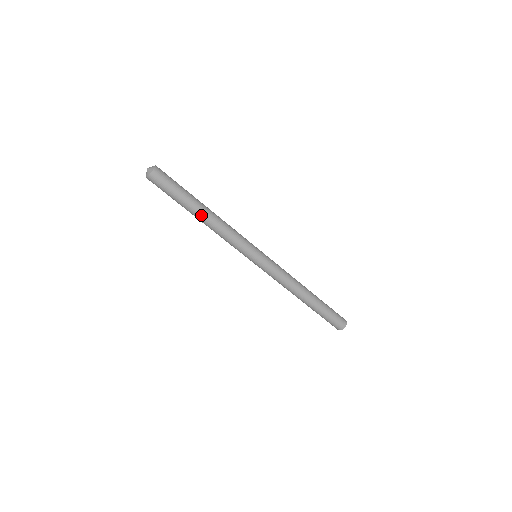
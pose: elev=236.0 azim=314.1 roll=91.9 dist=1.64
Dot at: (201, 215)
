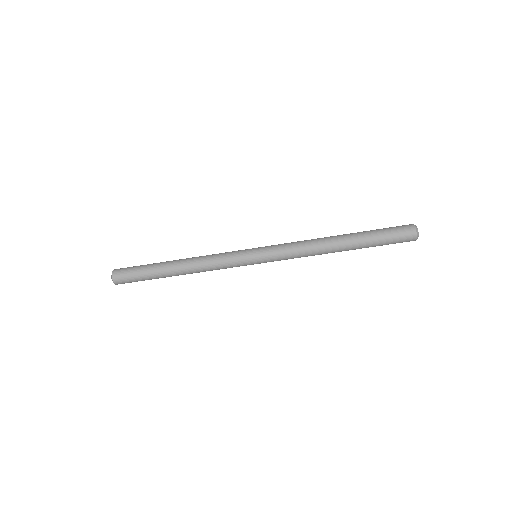
Dot at: (174, 265)
